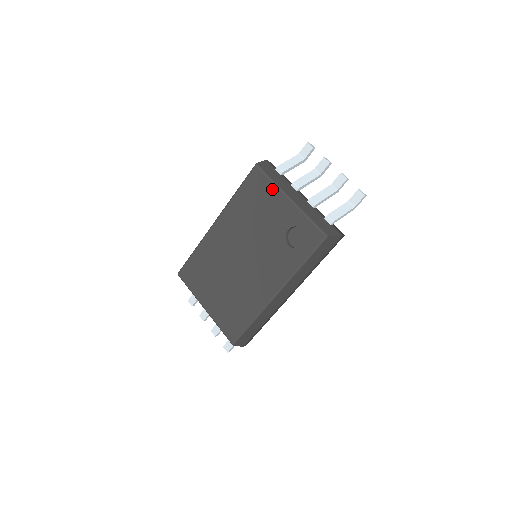
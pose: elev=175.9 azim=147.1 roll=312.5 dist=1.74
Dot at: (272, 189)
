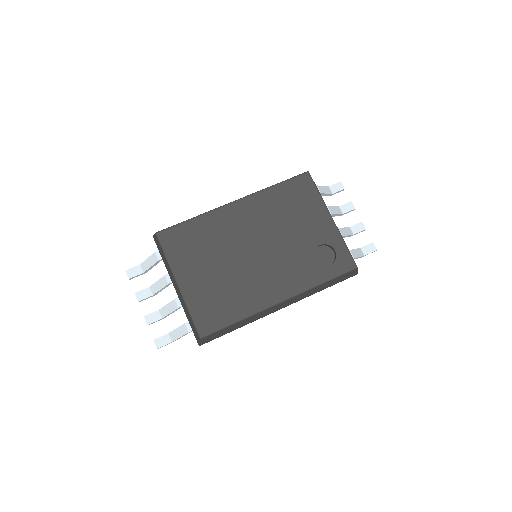
Dot at: (317, 201)
